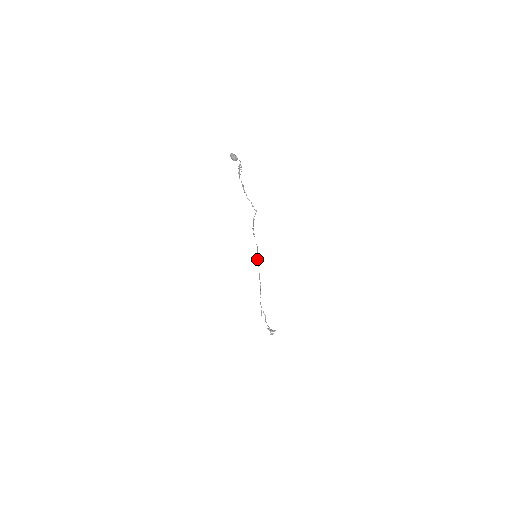
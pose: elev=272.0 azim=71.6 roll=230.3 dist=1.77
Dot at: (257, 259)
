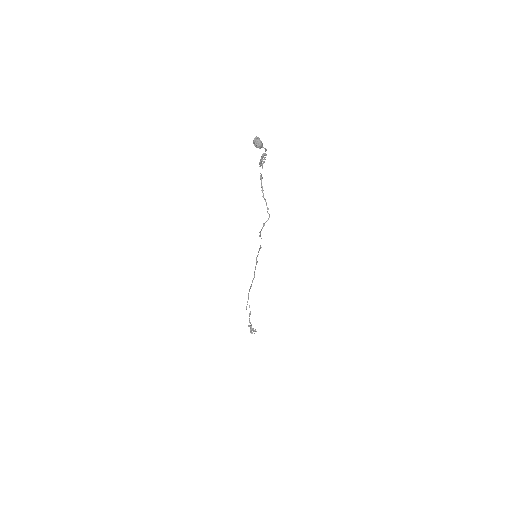
Dot at: occluded
